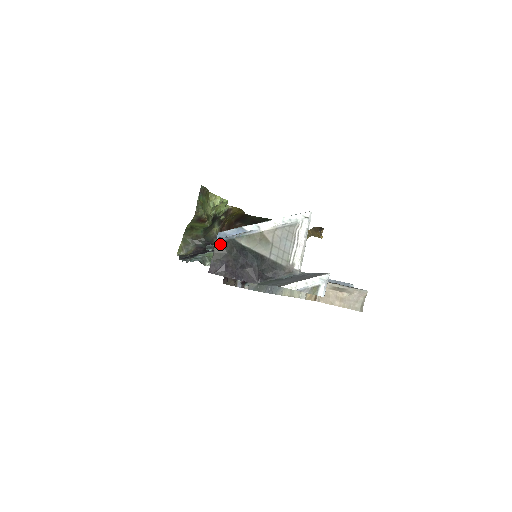
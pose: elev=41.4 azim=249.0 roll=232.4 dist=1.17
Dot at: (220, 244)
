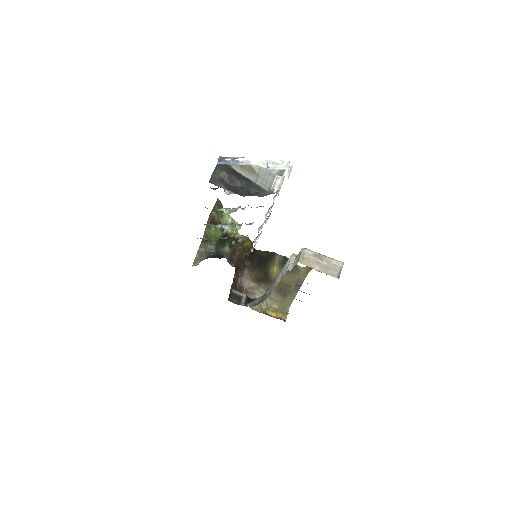
Dot at: (220, 166)
